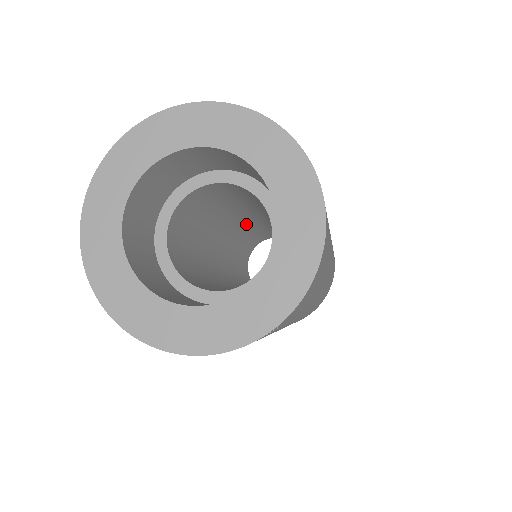
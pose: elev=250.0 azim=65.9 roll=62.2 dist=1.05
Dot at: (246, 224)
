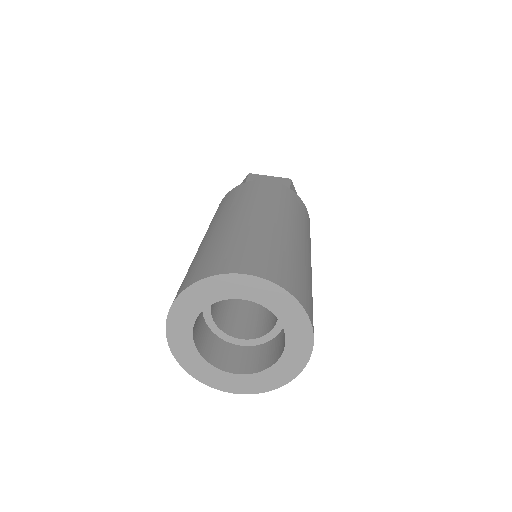
Dot at: occluded
